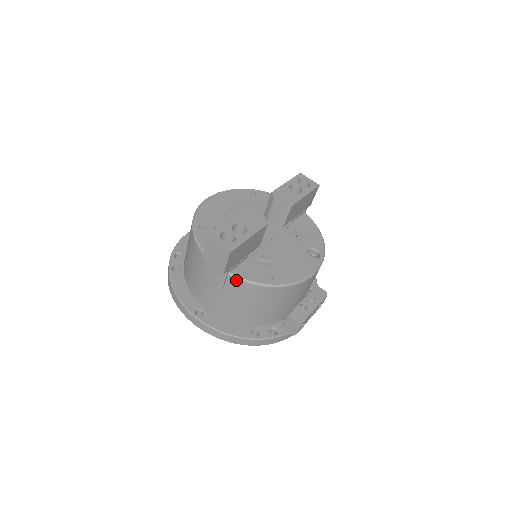
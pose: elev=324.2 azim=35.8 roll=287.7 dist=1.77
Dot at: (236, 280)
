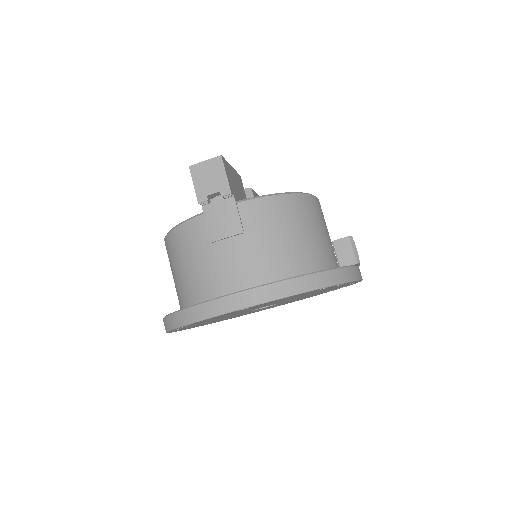
Dot at: (249, 203)
